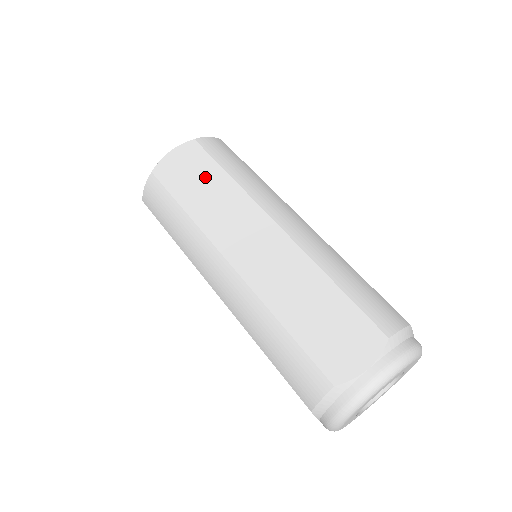
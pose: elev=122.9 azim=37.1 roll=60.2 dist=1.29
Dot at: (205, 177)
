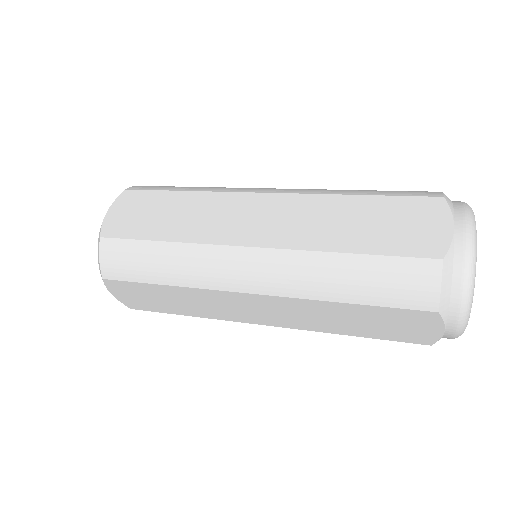
Dot at: (163, 206)
